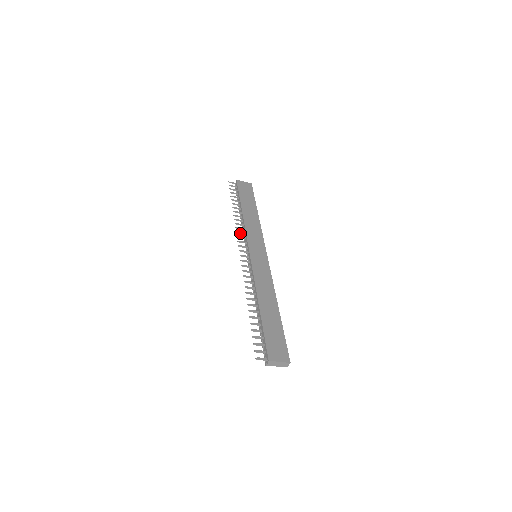
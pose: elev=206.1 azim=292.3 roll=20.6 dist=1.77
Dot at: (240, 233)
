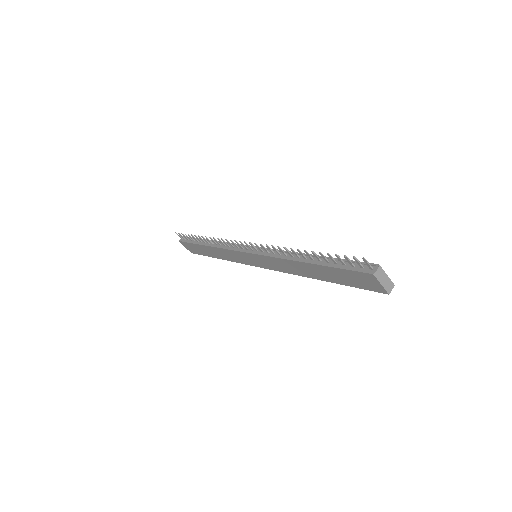
Dot at: (225, 242)
